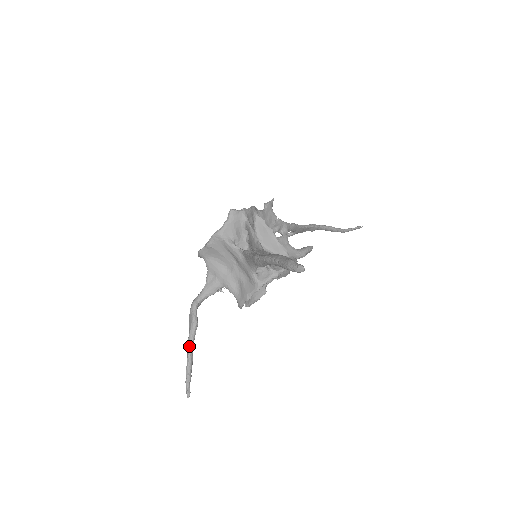
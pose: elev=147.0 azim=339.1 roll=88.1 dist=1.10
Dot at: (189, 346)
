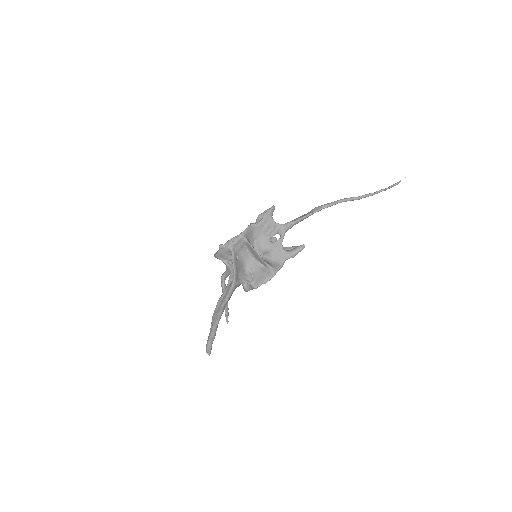
Dot at: occluded
